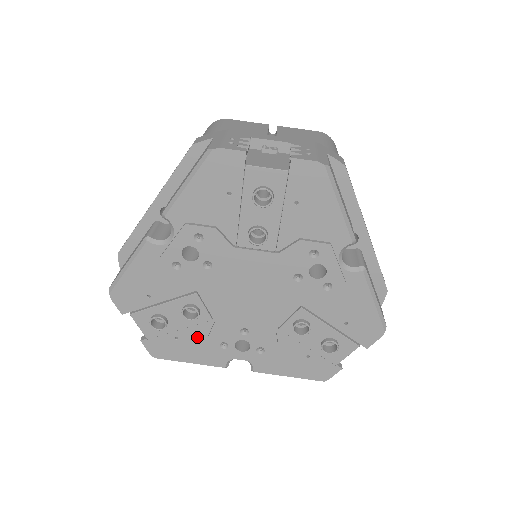
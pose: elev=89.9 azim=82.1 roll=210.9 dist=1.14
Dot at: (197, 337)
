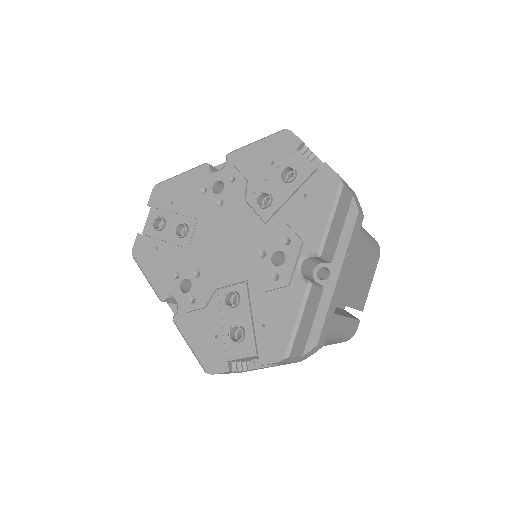
Dot at: (168, 257)
